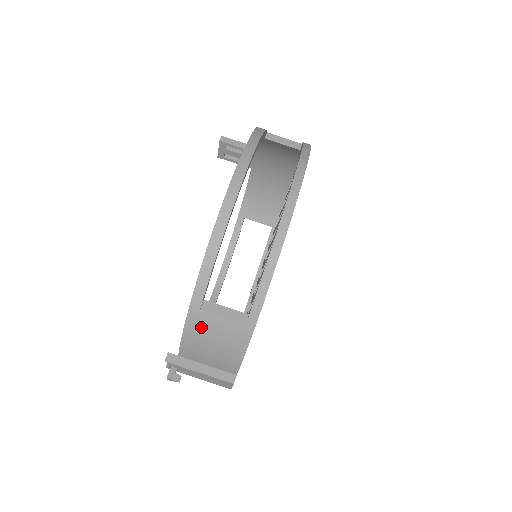
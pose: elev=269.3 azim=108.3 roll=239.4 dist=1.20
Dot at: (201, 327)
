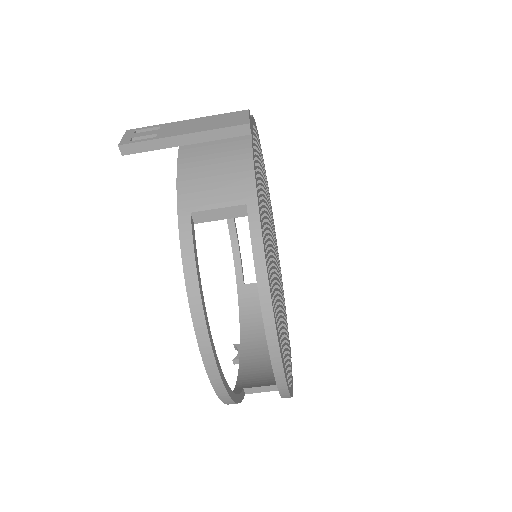
Dot at: occluded
